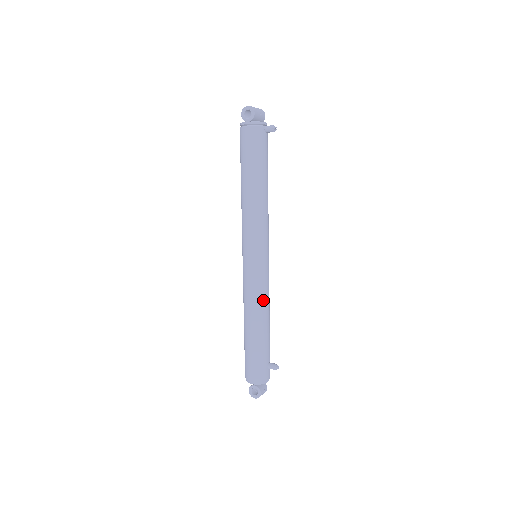
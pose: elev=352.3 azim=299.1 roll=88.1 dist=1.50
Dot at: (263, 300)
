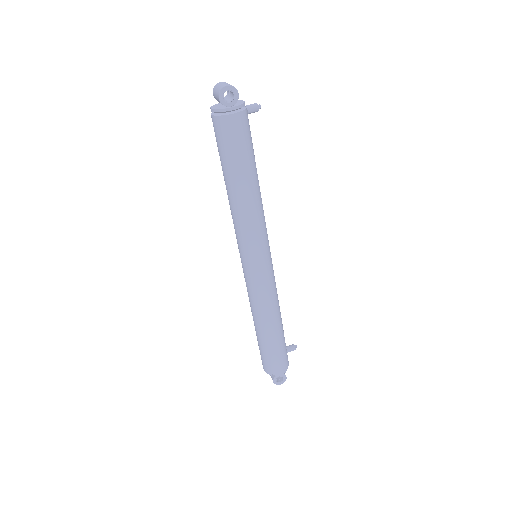
Dot at: (277, 296)
